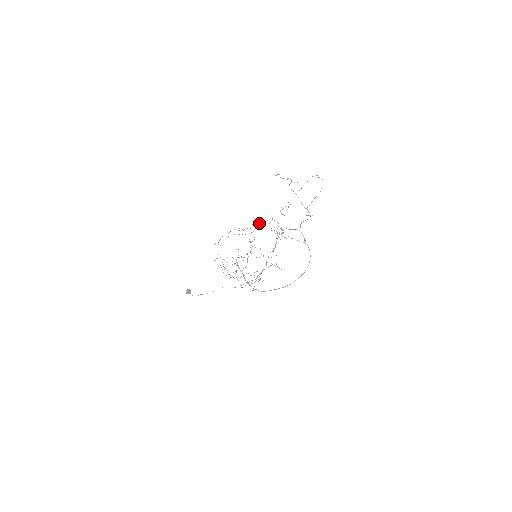
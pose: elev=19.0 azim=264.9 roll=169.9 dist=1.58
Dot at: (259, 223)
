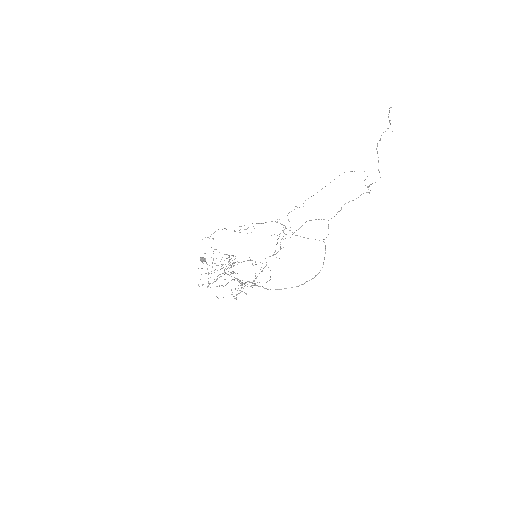
Dot at: (261, 223)
